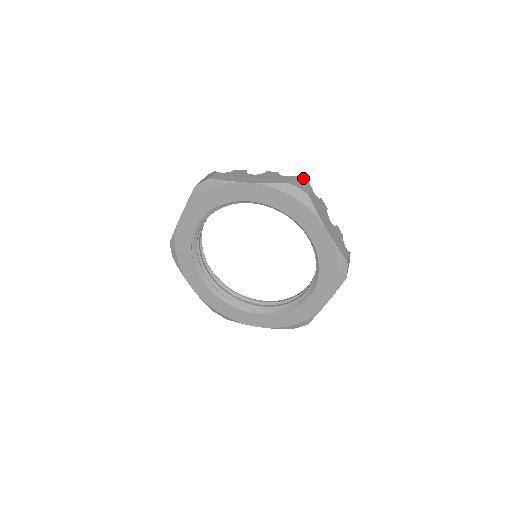
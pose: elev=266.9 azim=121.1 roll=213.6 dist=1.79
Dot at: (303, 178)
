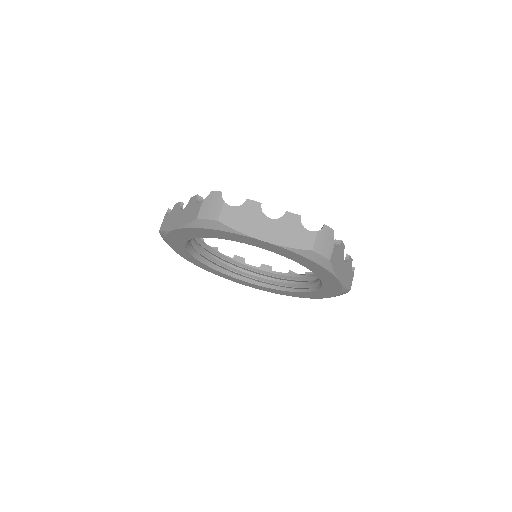
Dot at: (328, 229)
